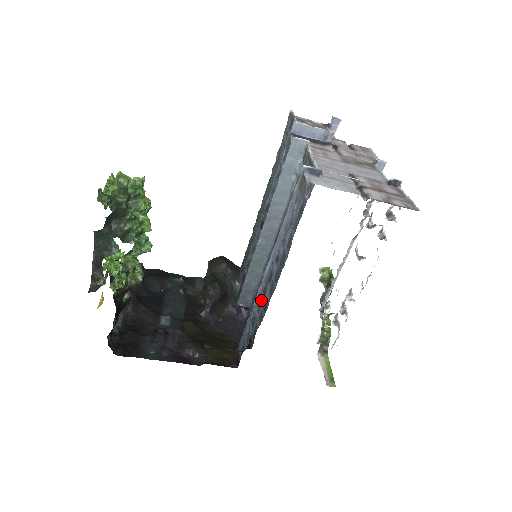
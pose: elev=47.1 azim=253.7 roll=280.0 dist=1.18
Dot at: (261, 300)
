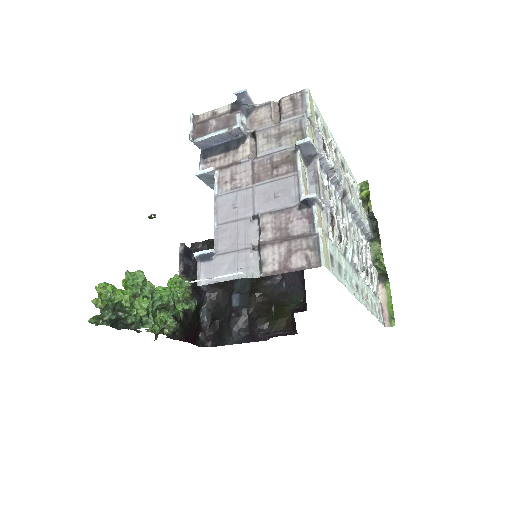
Dot at: occluded
